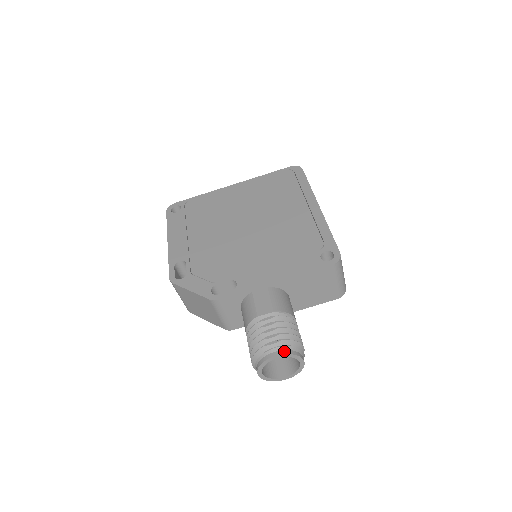
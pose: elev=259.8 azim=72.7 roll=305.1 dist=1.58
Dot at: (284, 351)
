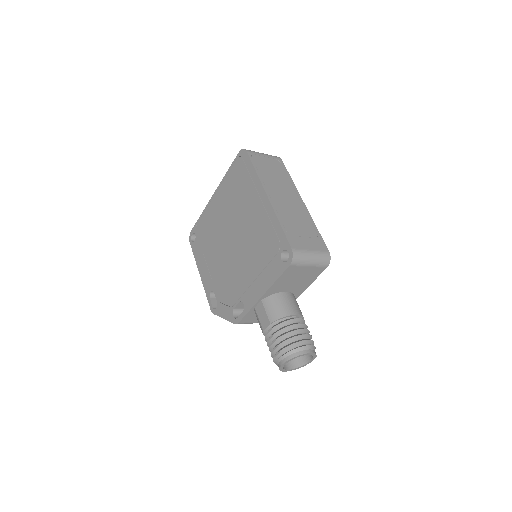
Dot at: (286, 358)
